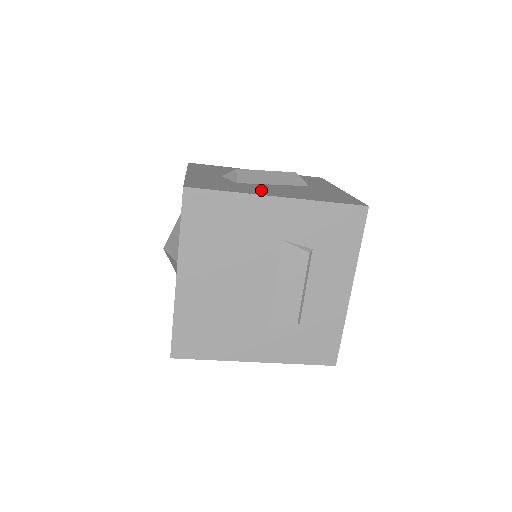
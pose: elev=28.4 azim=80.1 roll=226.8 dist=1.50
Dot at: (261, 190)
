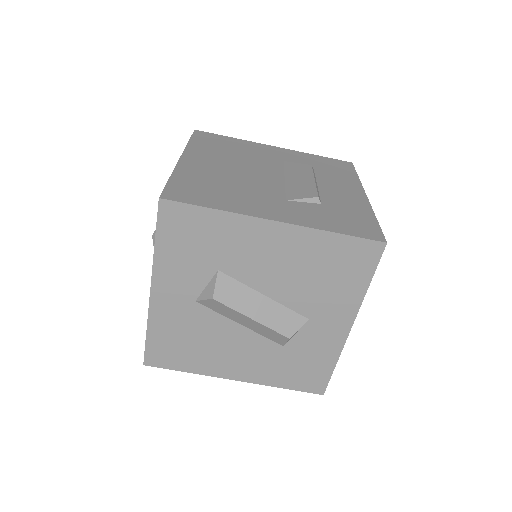
Dot at: occluded
